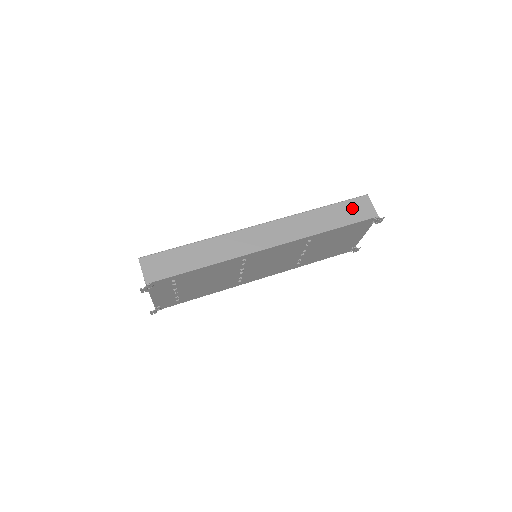
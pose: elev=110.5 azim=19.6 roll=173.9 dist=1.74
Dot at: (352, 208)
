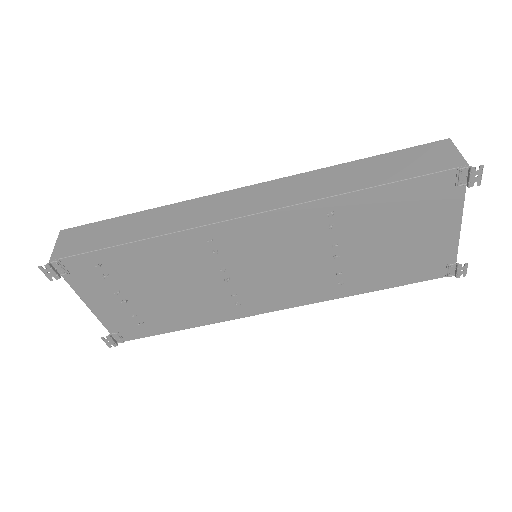
Dot at: (414, 158)
